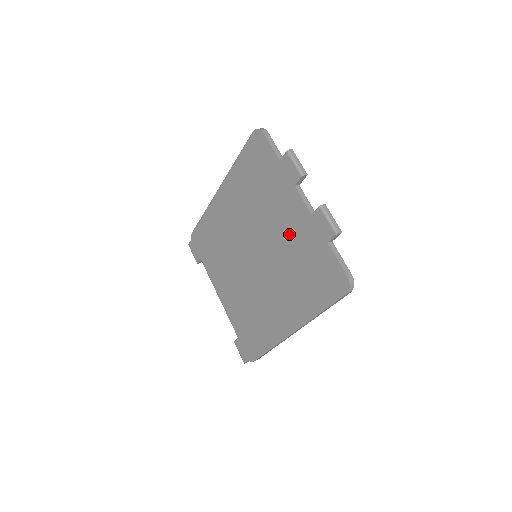
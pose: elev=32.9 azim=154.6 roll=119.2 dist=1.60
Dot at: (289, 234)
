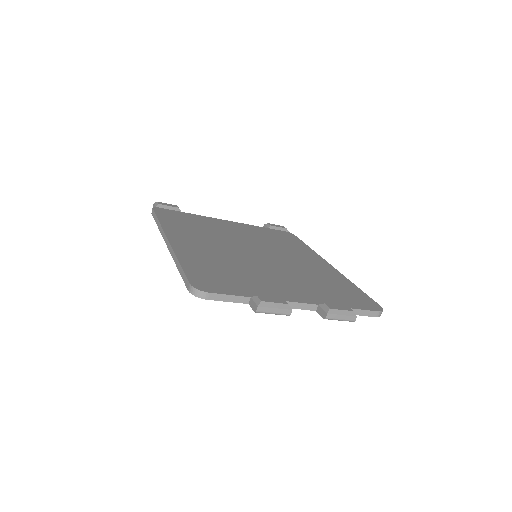
Dot at: occluded
